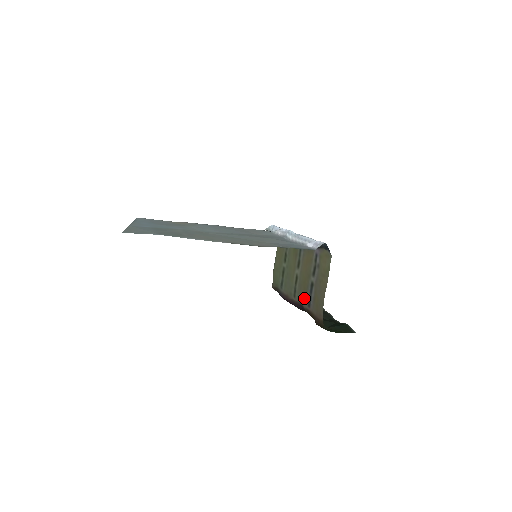
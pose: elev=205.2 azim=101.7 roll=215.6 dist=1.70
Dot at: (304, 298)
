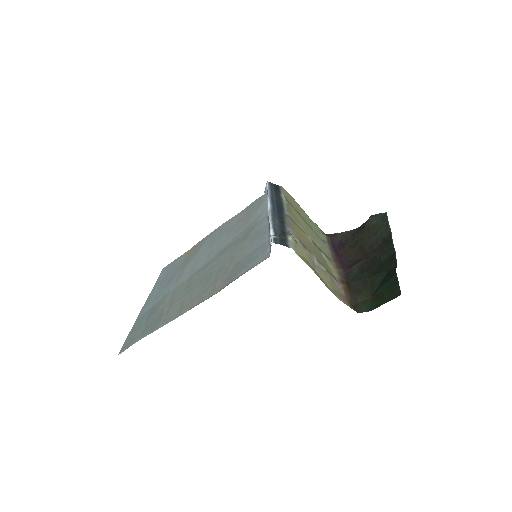
Dot at: occluded
